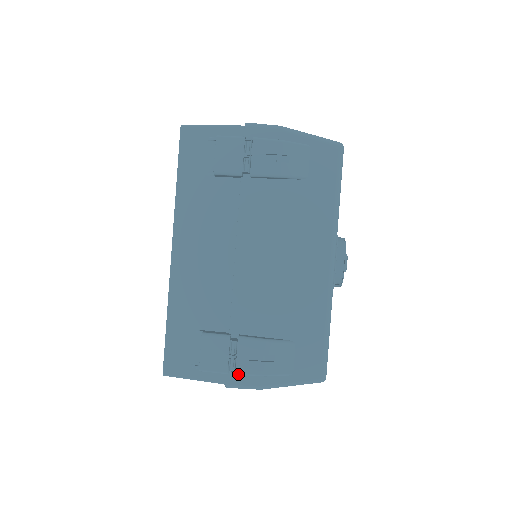
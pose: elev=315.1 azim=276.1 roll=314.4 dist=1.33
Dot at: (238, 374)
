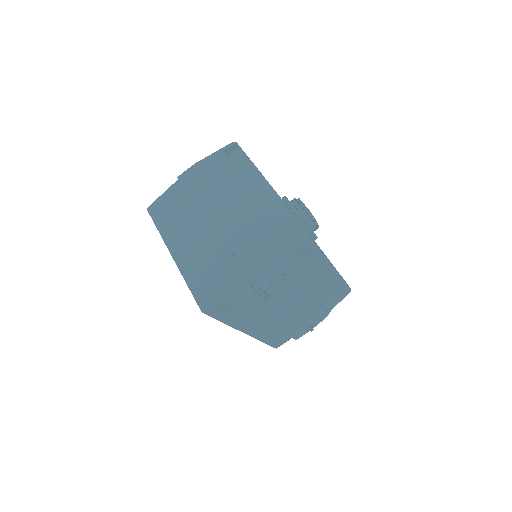
Dot at: occluded
